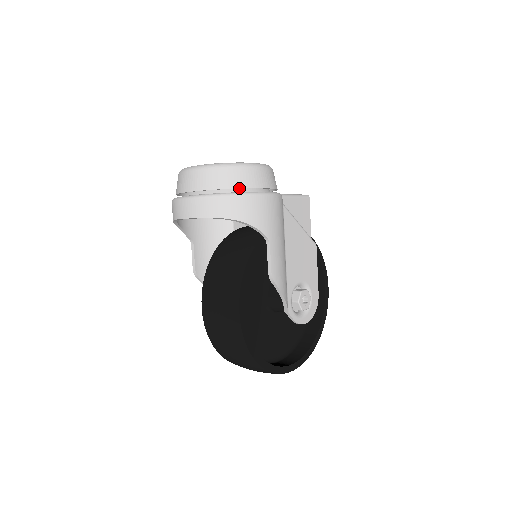
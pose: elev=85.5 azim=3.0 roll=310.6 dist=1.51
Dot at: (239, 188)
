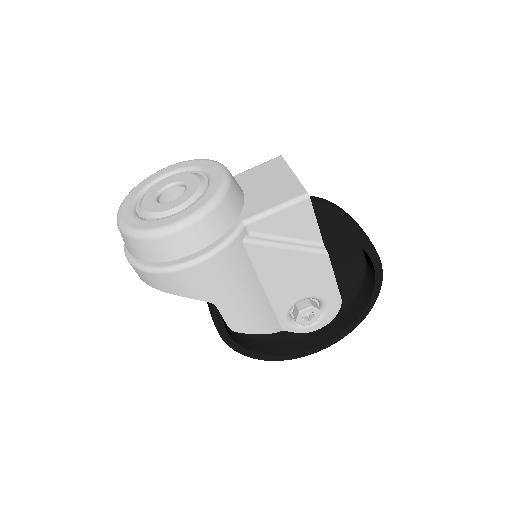
Dot at: (156, 261)
